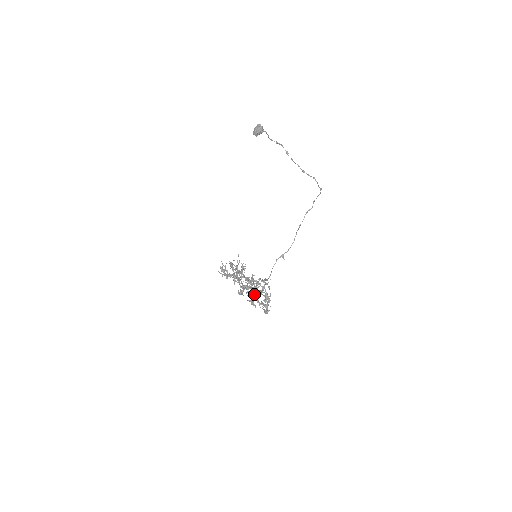
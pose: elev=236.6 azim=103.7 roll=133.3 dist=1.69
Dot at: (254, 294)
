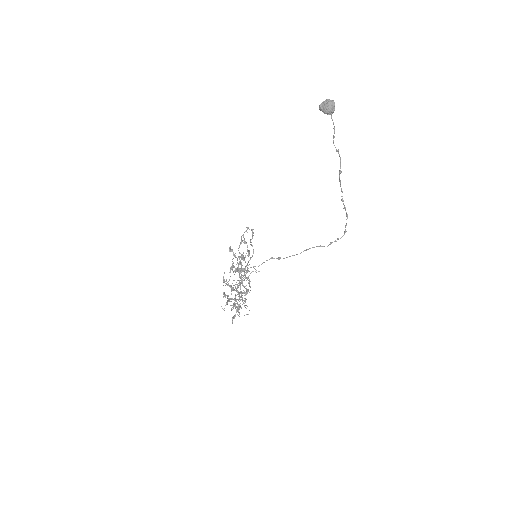
Dot at: (241, 293)
